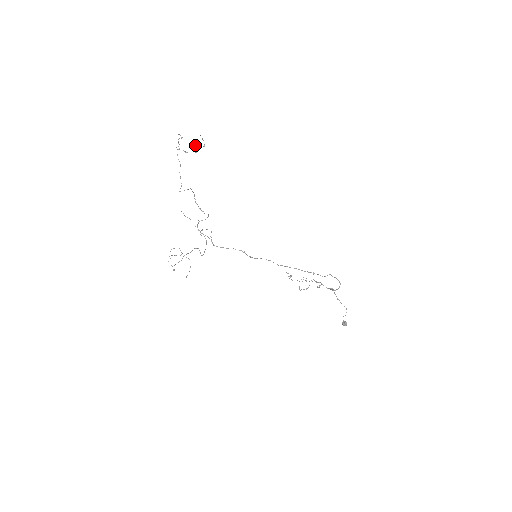
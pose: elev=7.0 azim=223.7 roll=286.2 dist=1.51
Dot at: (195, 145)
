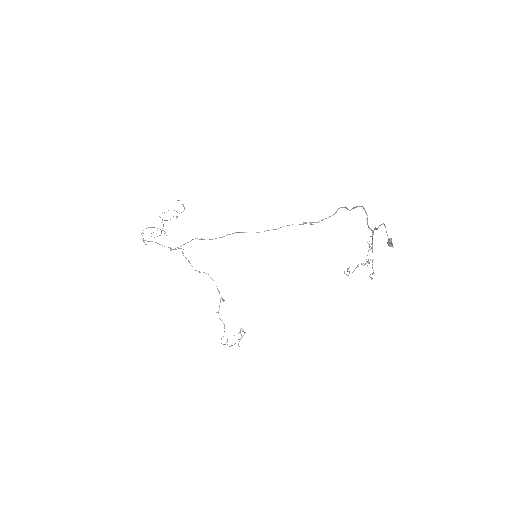
Dot at: occluded
